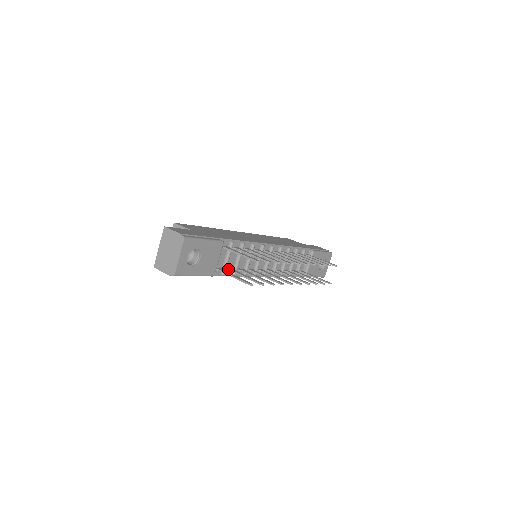
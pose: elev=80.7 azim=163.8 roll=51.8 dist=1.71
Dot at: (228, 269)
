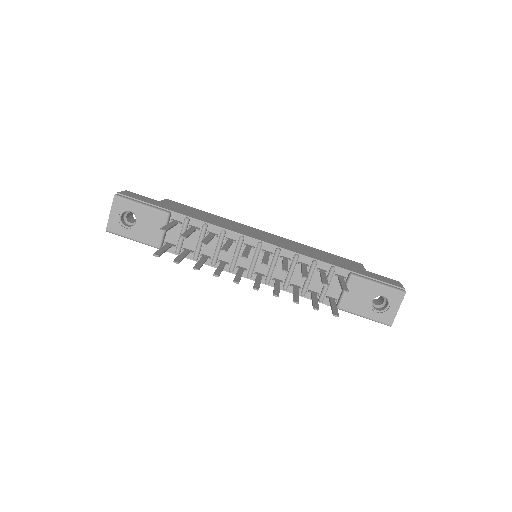
Dot at: (183, 248)
